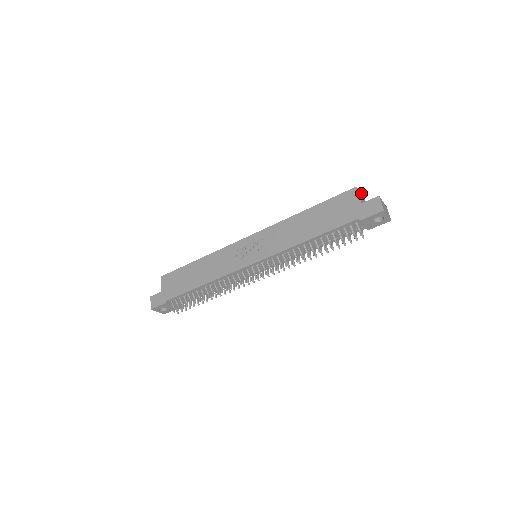
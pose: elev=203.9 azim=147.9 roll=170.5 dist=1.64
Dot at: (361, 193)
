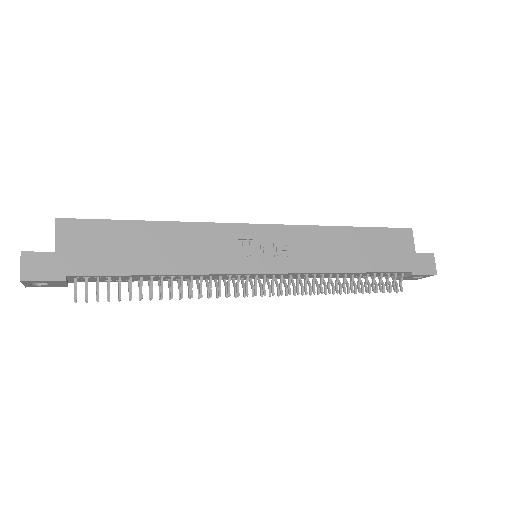
Dot at: occluded
